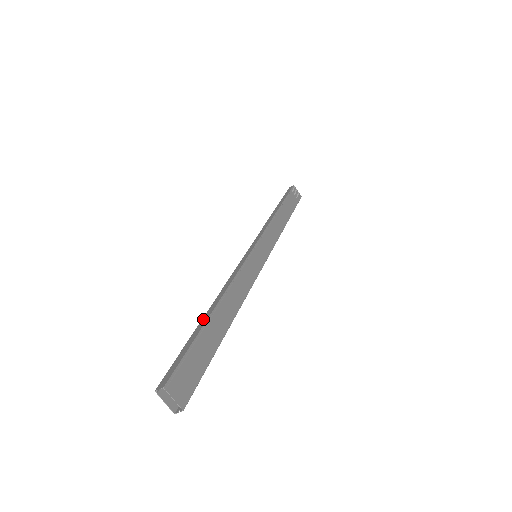
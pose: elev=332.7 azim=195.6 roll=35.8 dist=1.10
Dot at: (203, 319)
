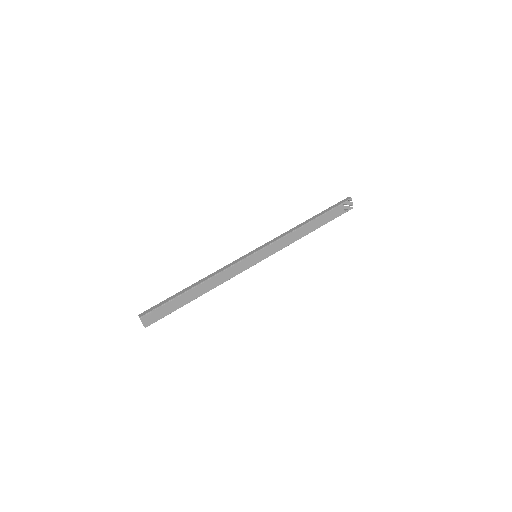
Dot at: (185, 289)
